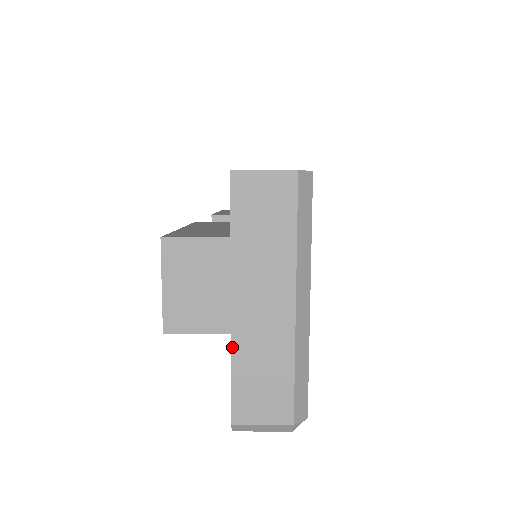
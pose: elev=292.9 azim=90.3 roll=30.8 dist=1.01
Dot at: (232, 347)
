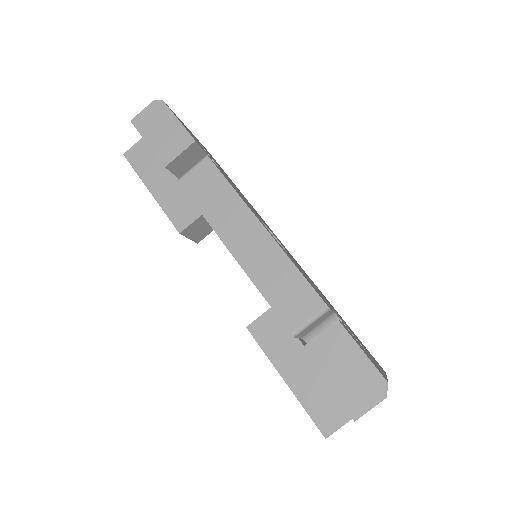
Dot at: occluded
